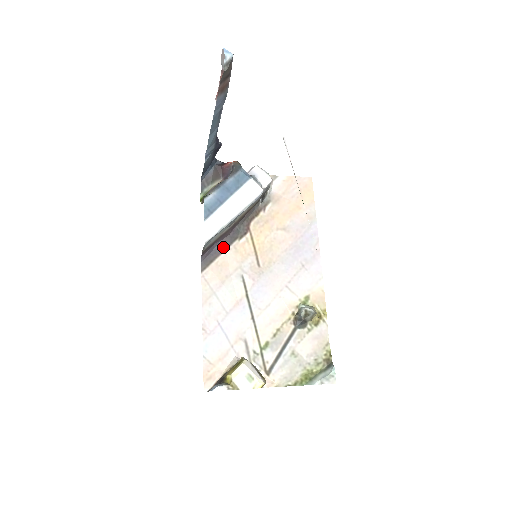
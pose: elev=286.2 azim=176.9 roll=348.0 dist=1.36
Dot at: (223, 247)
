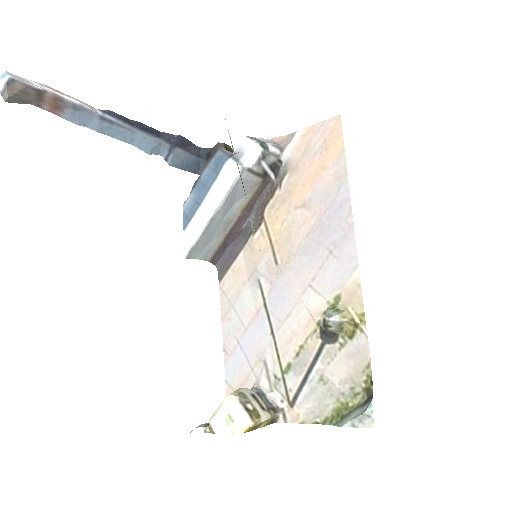
Dot at: (238, 248)
